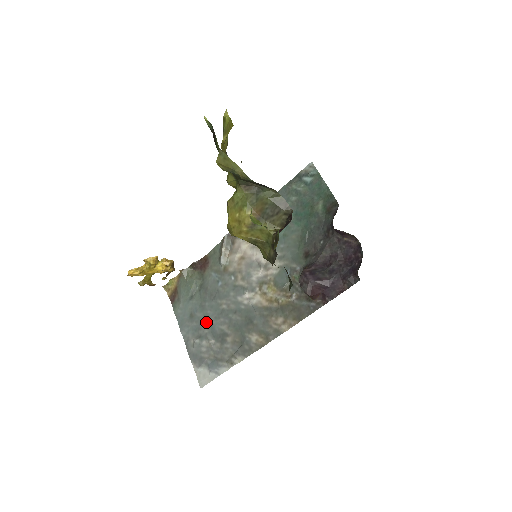
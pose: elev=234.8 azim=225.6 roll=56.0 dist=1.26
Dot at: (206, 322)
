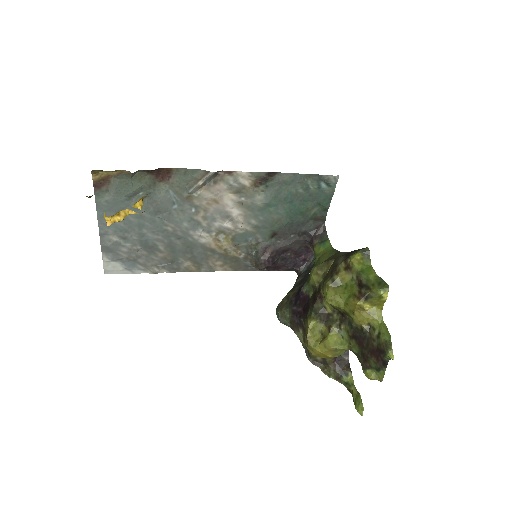
Dot at: (139, 230)
